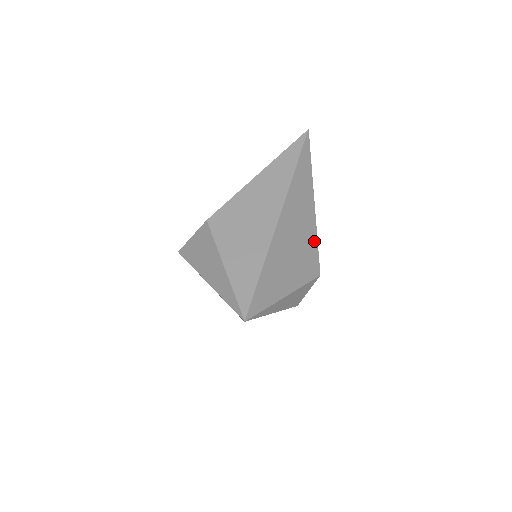
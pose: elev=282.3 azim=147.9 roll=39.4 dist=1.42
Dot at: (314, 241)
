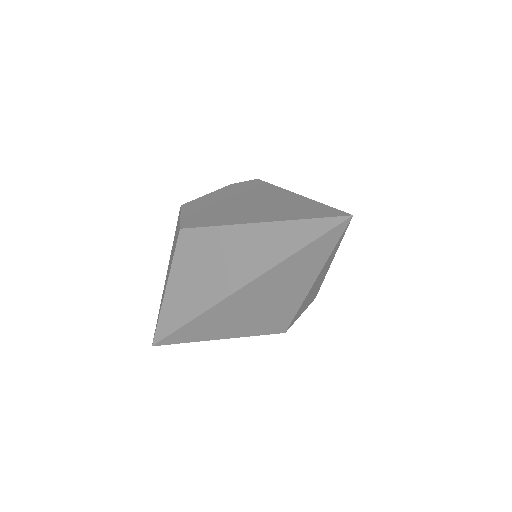
Dot at: (290, 312)
